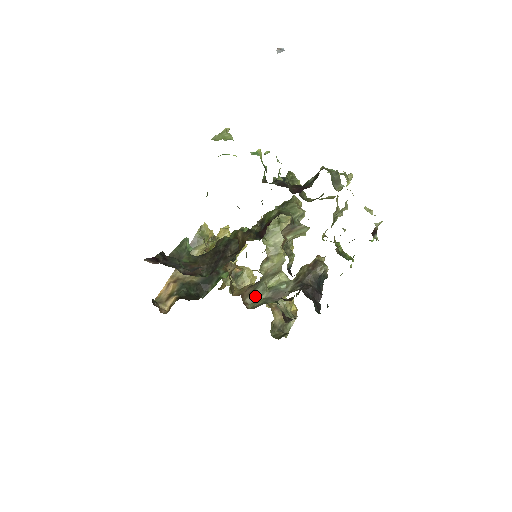
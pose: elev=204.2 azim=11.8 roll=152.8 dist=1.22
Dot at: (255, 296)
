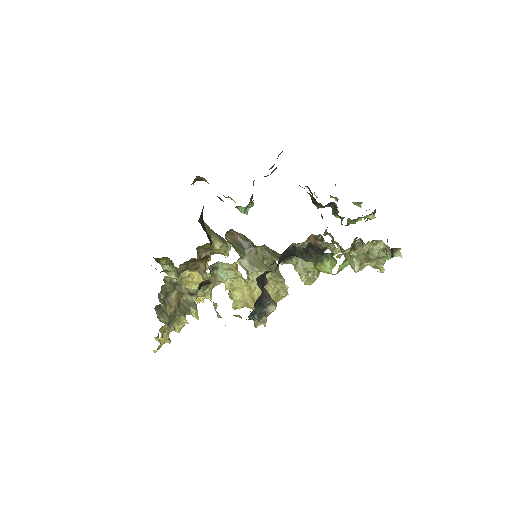
Dot at: (233, 244)
